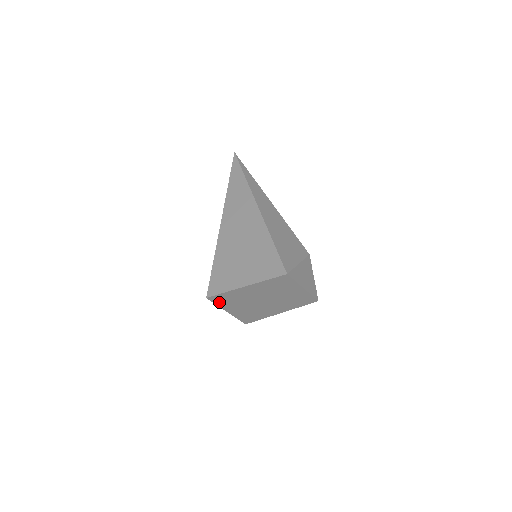
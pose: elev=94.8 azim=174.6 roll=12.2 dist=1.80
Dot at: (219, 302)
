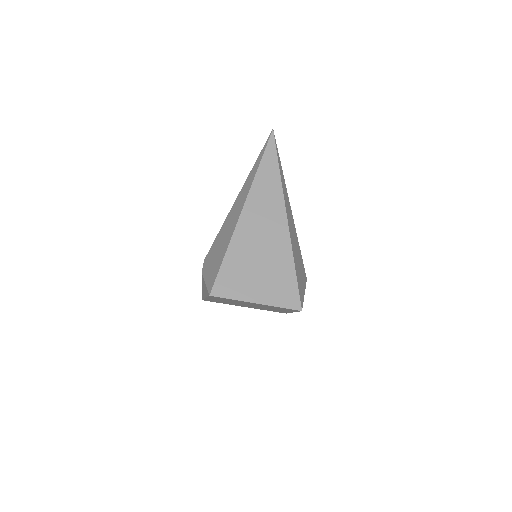
Dot at: (213, 297)
